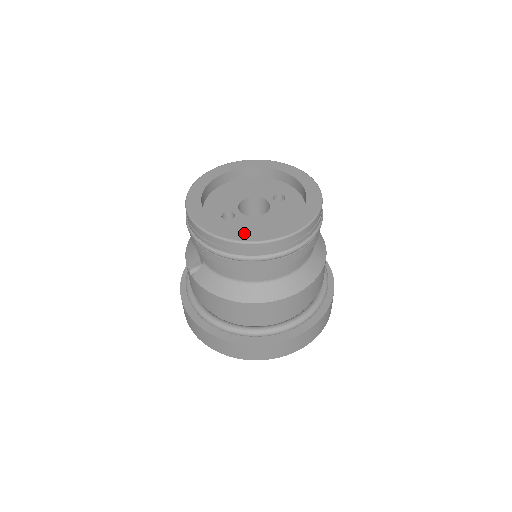
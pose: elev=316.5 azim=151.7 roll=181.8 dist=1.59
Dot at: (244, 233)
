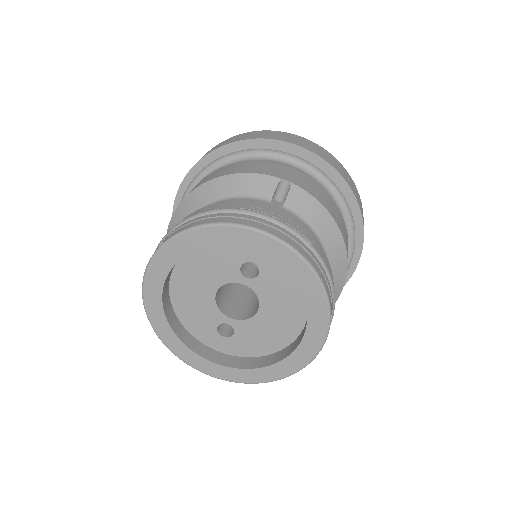
Dot at: (275, 369)
